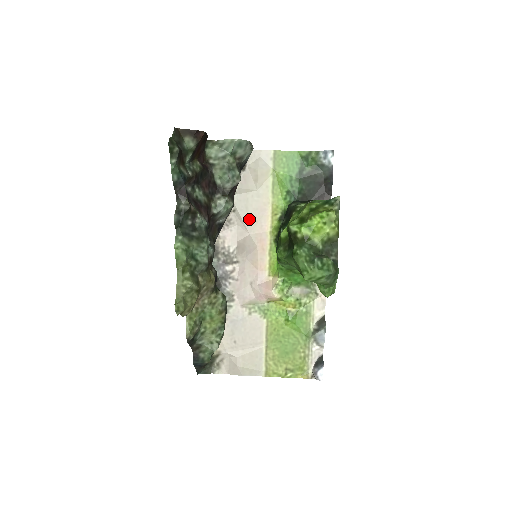
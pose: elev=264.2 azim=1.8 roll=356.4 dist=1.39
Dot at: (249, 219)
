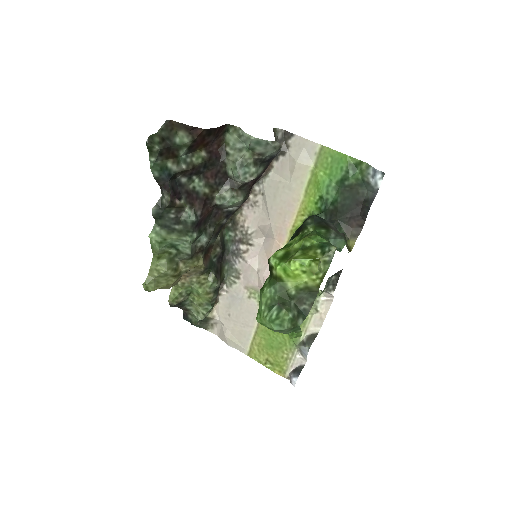
Dot at: (274, 209)
